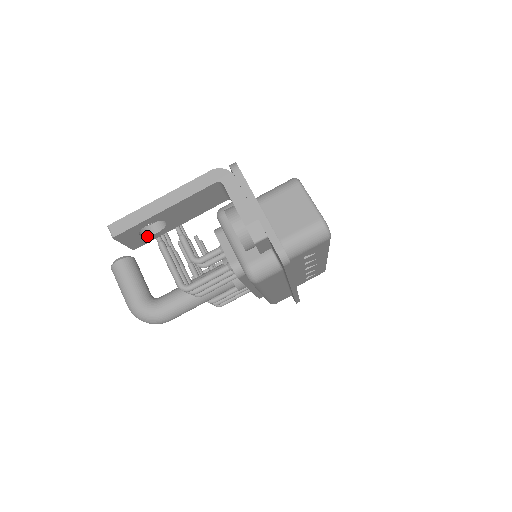
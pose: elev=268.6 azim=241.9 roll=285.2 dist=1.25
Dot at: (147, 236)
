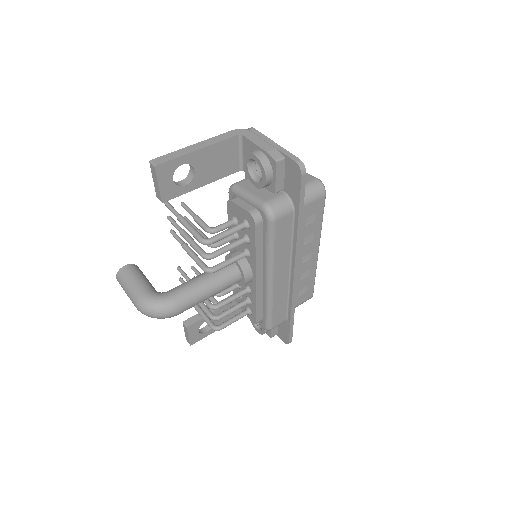
Dot at: (177, 186)
